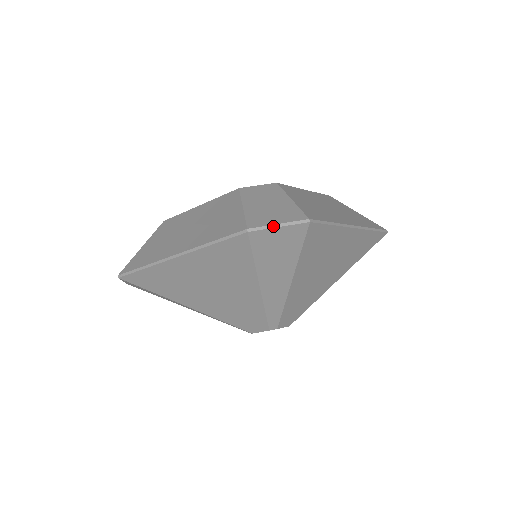
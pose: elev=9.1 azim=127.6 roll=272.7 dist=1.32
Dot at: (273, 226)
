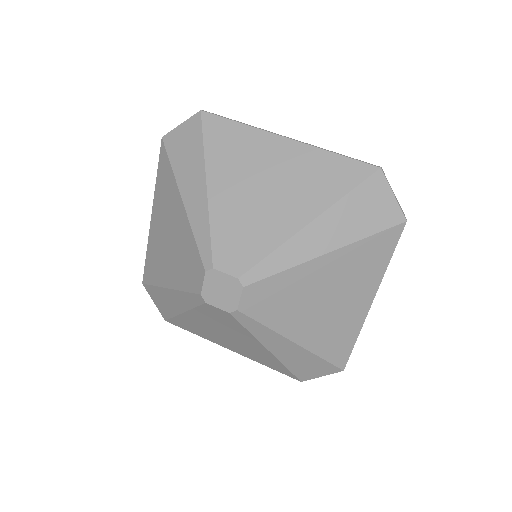
Dot at: (178, 126)
